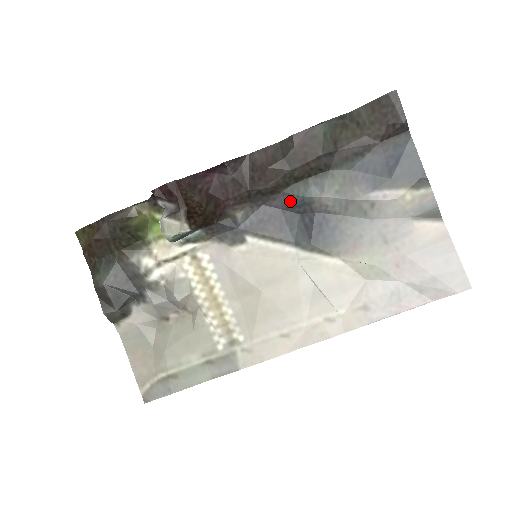
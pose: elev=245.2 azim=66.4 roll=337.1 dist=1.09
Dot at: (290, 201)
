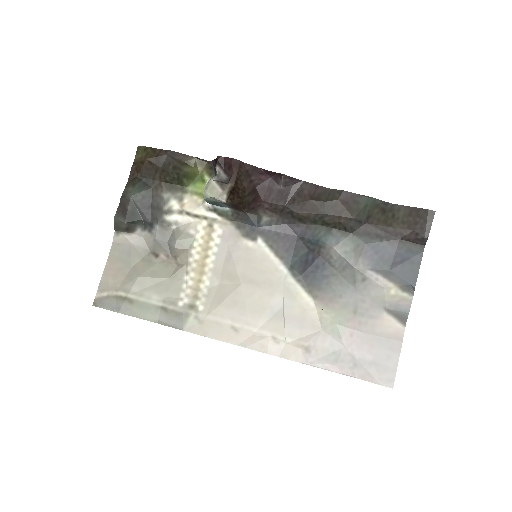
Dot at: (308, 235)
